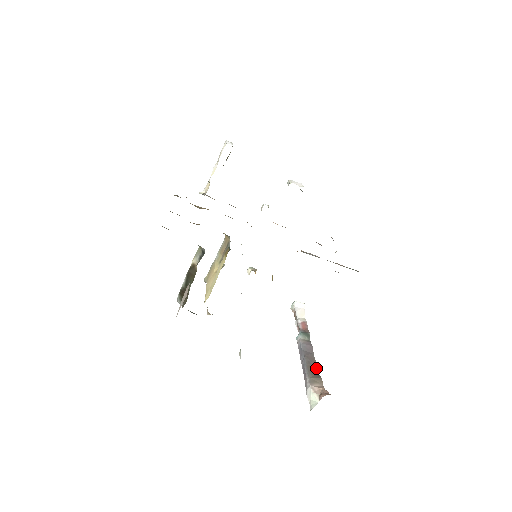
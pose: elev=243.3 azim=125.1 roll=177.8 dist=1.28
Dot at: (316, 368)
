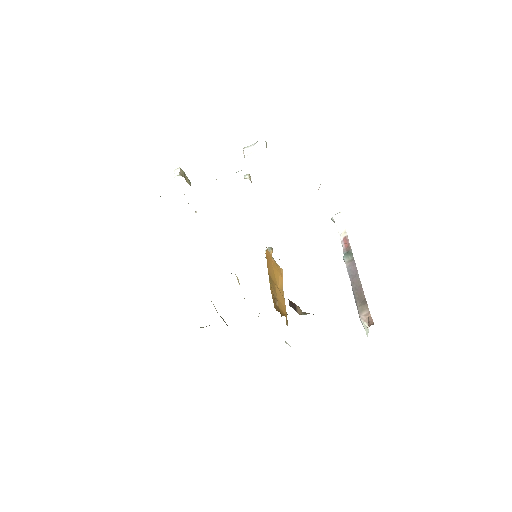
Dot at: (362, 292)
